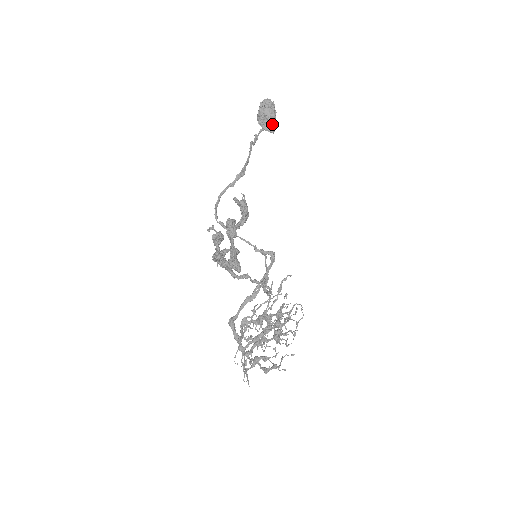
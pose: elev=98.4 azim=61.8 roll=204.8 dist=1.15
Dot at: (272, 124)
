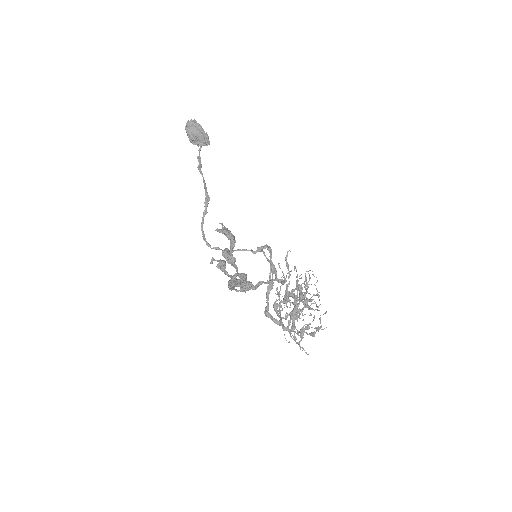
Dot at: (204, 139)
